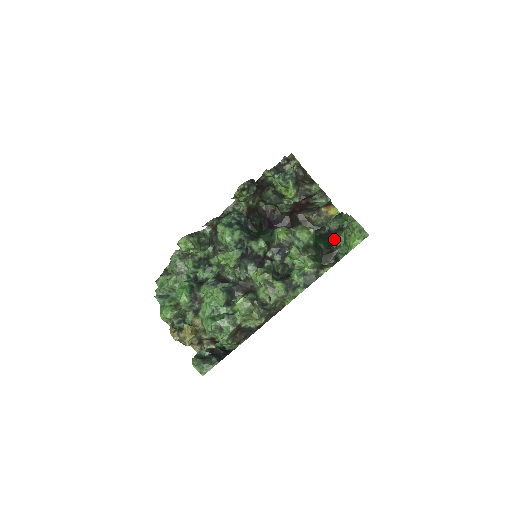
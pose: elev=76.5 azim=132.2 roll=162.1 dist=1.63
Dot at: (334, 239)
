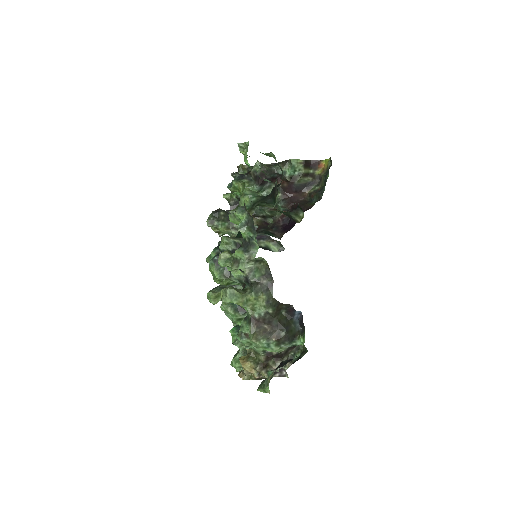
Dot at: (282, 178)
